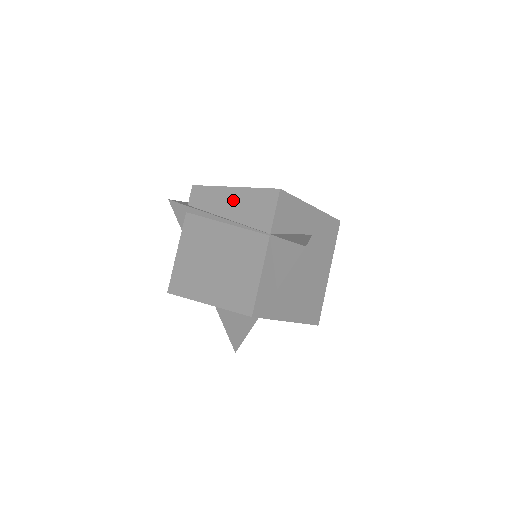
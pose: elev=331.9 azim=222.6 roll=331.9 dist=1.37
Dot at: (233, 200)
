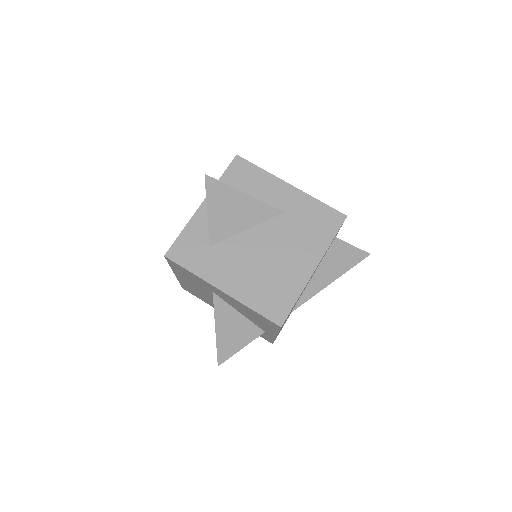
Dot at: occluded
